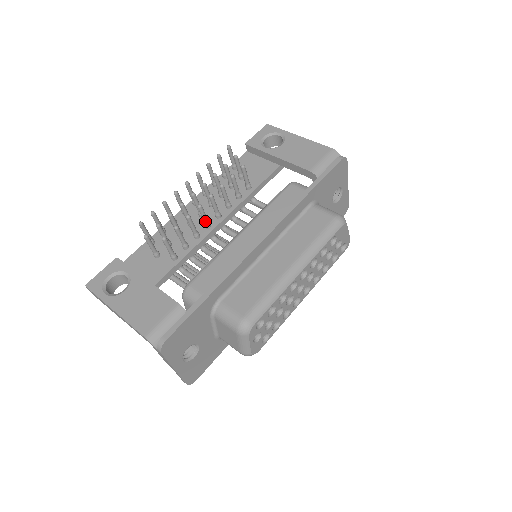
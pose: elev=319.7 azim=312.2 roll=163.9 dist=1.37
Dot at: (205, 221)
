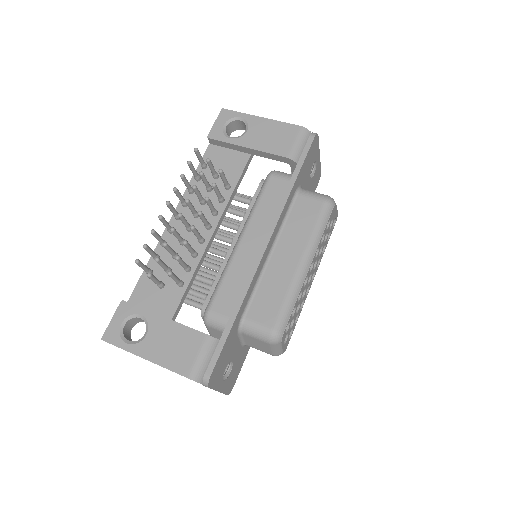
Dot at: (199, 238)
